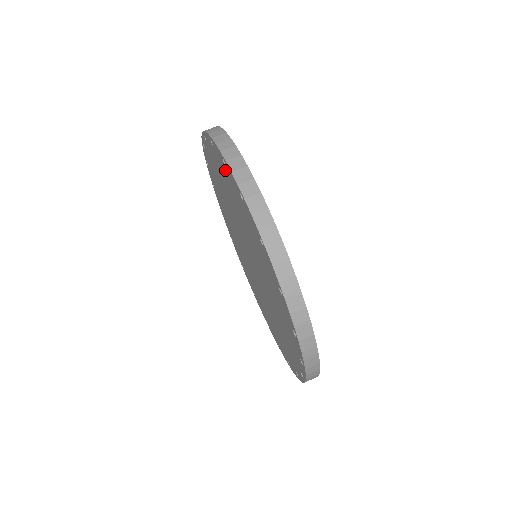
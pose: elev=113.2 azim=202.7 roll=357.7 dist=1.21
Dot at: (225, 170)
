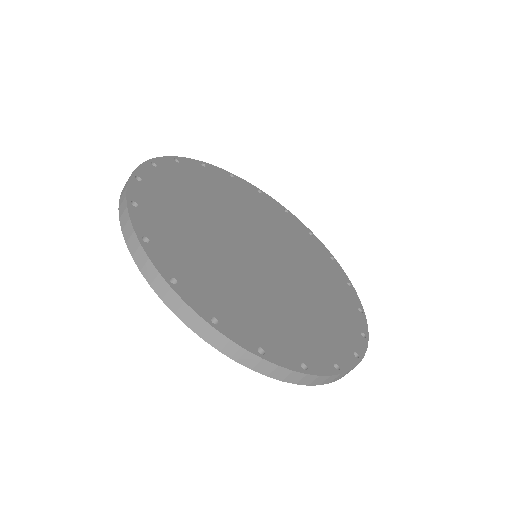
Dot at: occluded
